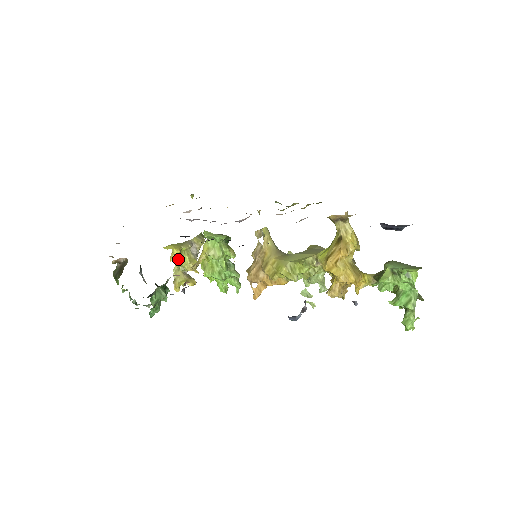
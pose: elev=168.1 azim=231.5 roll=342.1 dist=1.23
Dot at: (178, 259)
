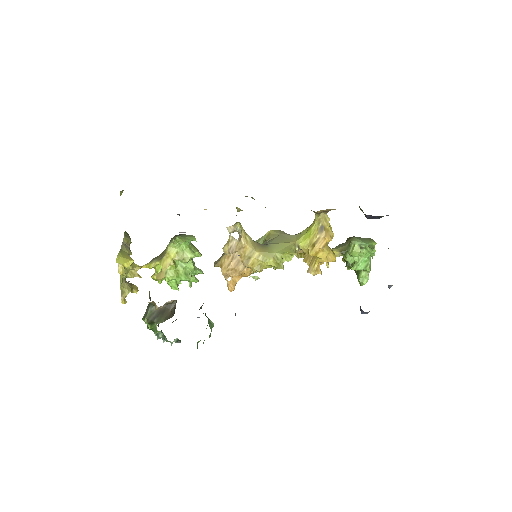
Dot at: occluded
